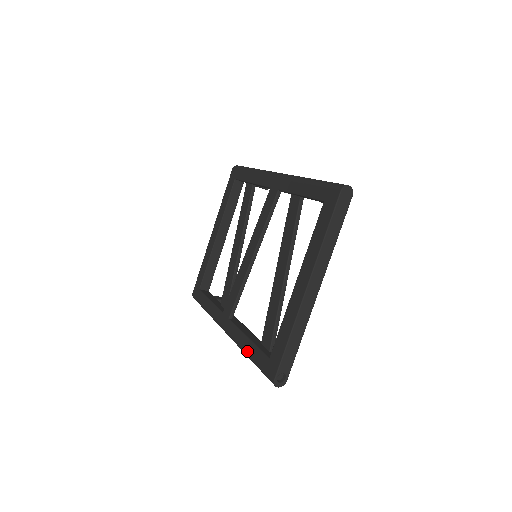
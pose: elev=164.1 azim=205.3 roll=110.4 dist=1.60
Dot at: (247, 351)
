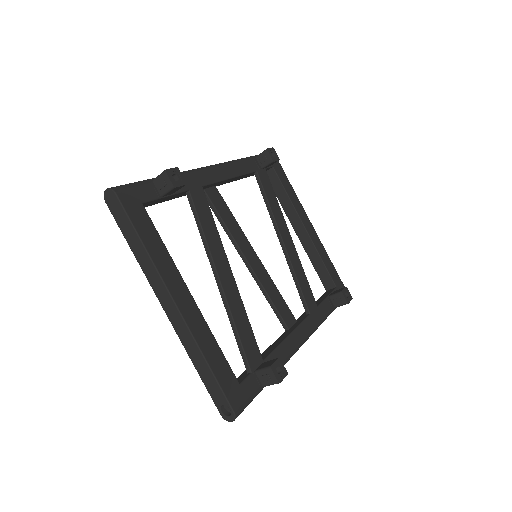
Dot at: occluded
